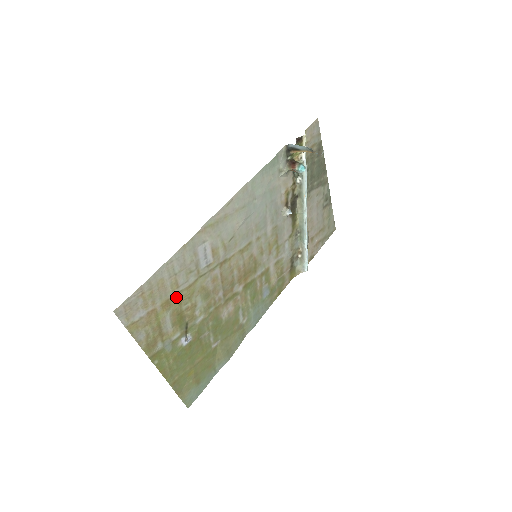
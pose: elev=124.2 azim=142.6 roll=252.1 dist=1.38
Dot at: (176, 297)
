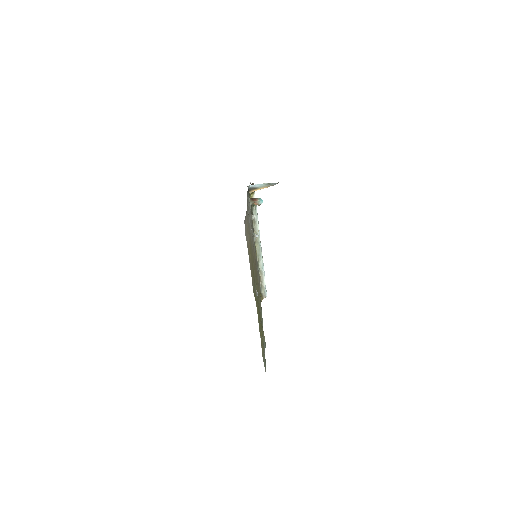
Dot at: occluded
